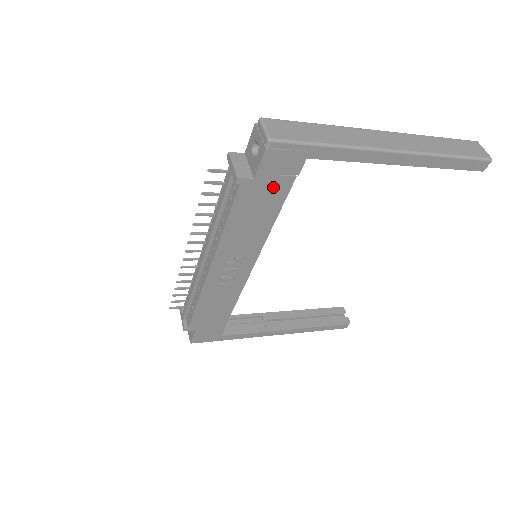
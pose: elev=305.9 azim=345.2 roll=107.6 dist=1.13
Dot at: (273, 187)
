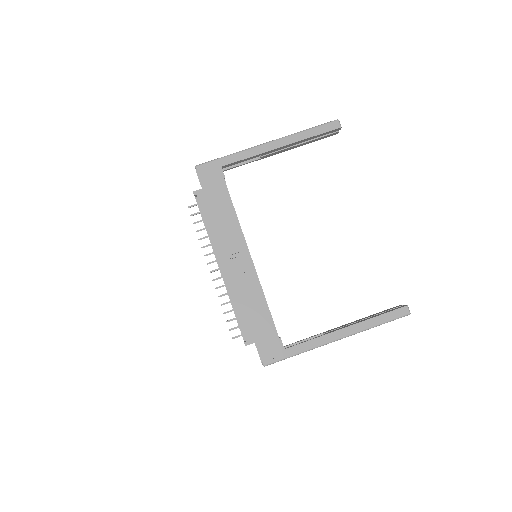
Dot at: (216, 190)
